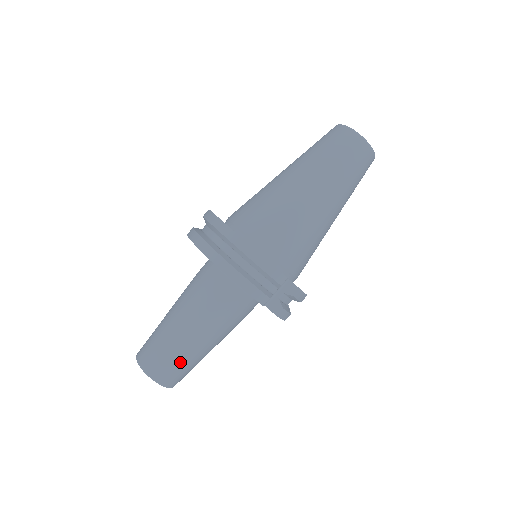
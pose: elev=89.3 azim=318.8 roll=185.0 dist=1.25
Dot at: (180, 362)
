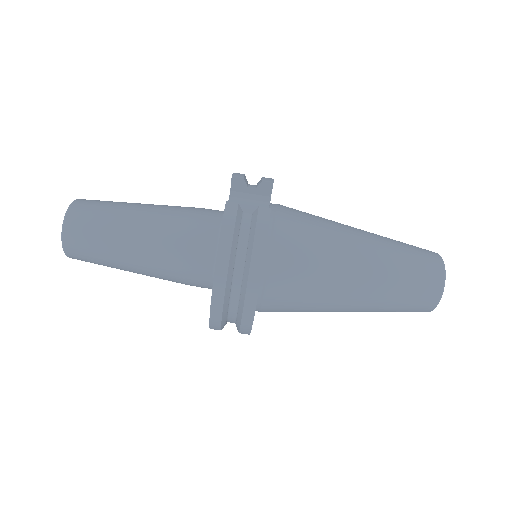
Dot at: (103, 265)
